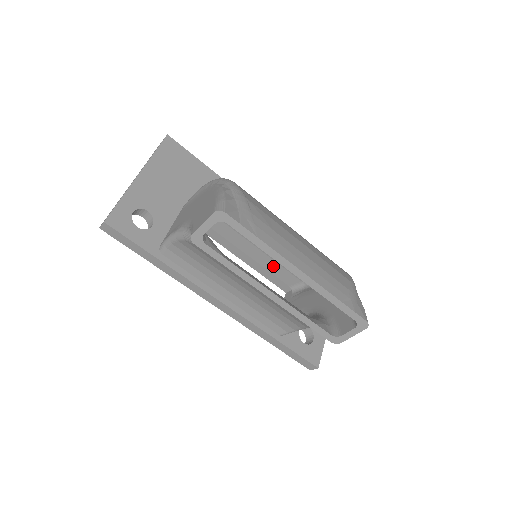
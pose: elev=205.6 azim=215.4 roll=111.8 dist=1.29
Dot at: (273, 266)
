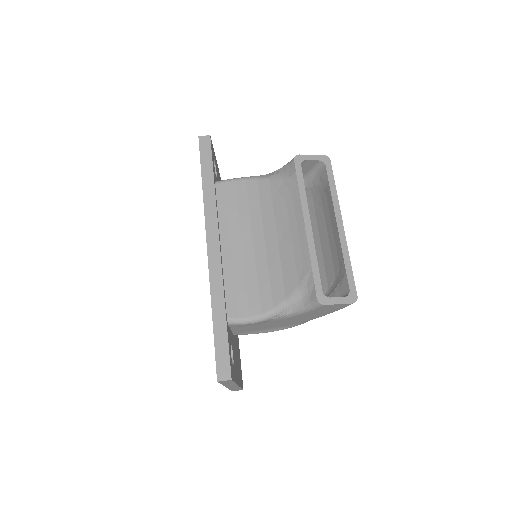
Dot at: occluded
